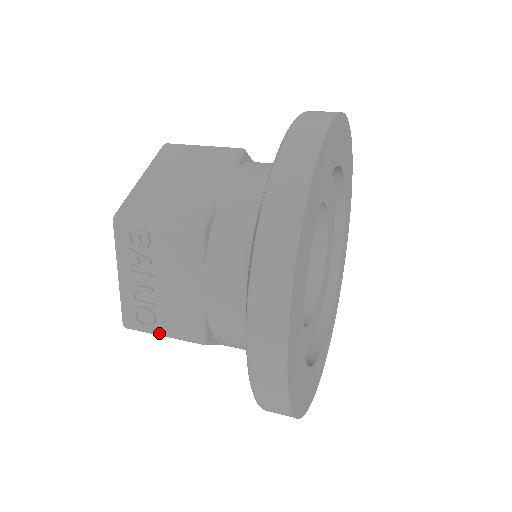
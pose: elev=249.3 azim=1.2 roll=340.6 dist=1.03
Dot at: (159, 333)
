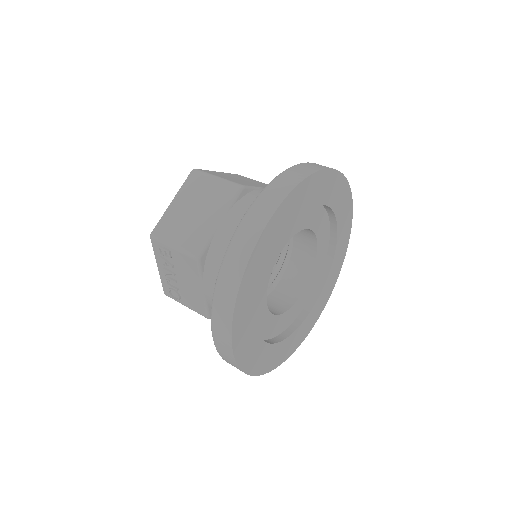
Dot at: occluded
